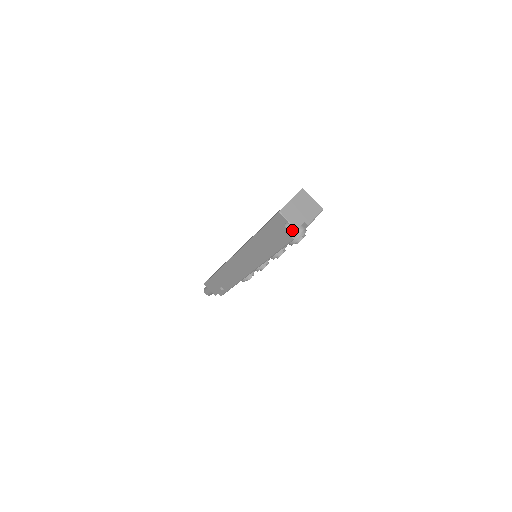
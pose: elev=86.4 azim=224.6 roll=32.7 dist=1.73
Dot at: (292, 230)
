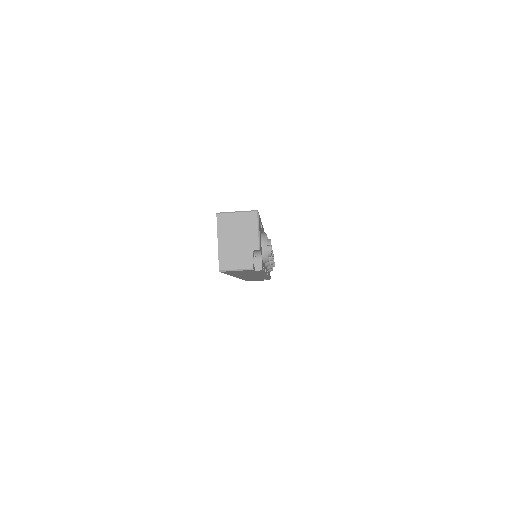
Dot at: (250, 270)
